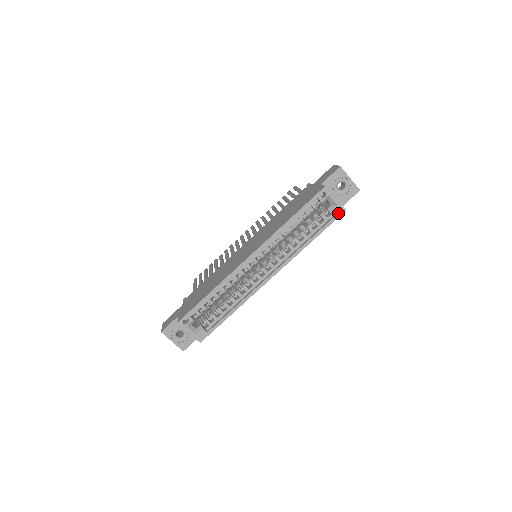
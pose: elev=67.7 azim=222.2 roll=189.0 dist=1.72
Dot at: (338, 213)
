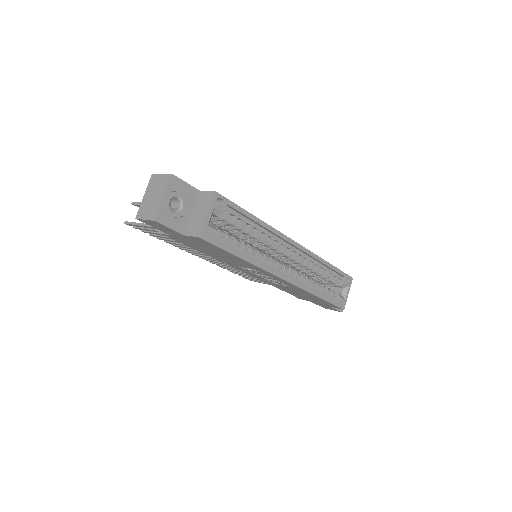
Dot at: (341, 304)
